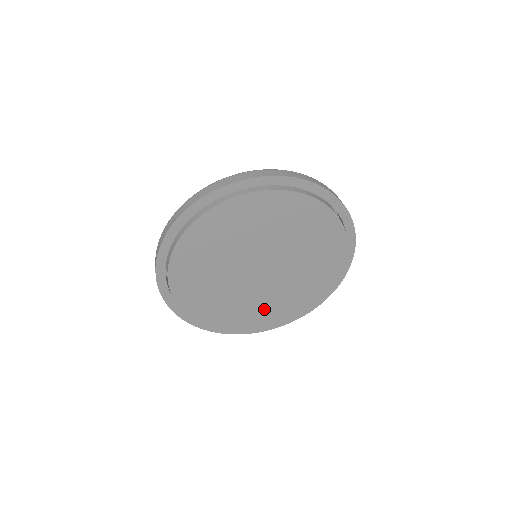
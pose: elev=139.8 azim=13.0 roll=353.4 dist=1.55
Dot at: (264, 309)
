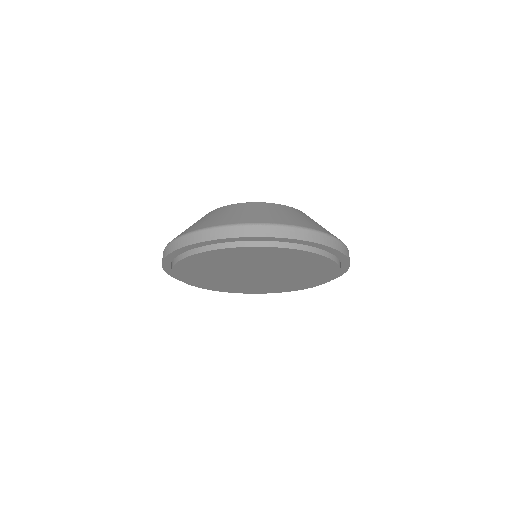
Dot at: (233, 286)
